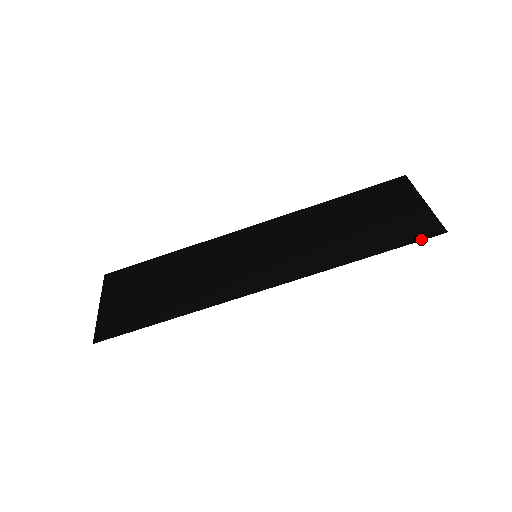
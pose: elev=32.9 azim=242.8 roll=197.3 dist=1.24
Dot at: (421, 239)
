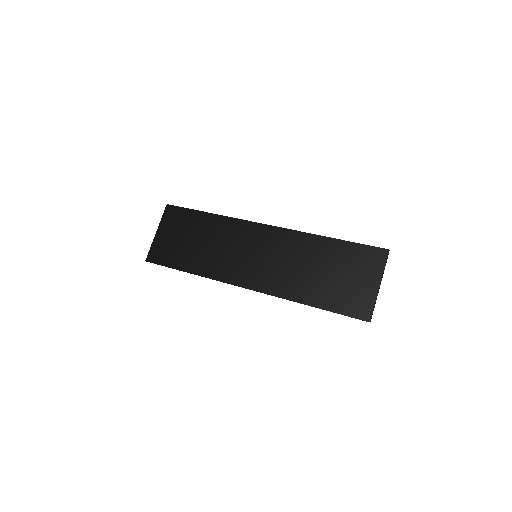
Dot at: (351, 317)
